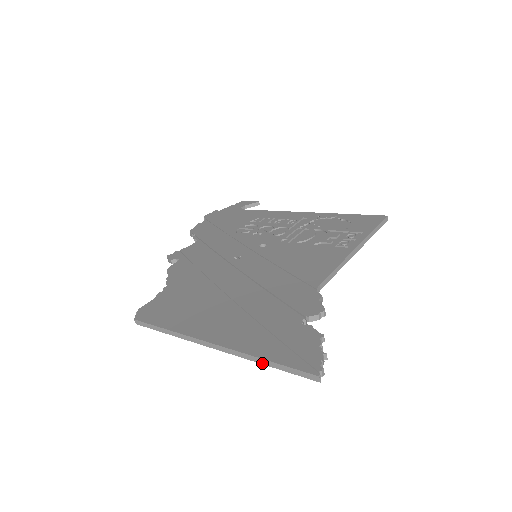
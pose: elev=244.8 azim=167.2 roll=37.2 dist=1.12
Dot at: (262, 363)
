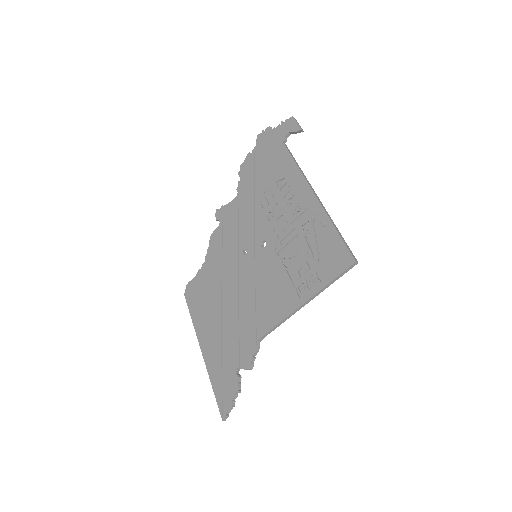
Dot at: (214, 386)
